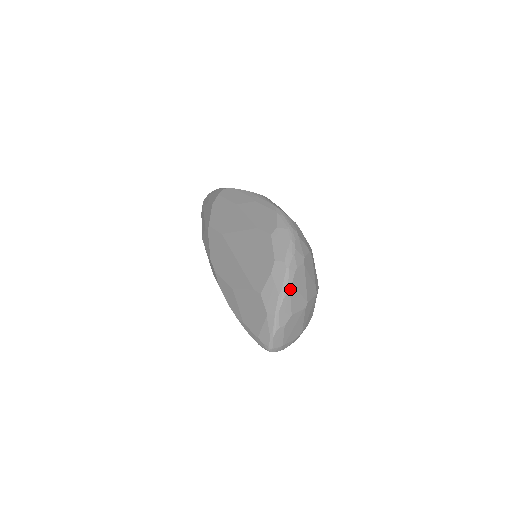
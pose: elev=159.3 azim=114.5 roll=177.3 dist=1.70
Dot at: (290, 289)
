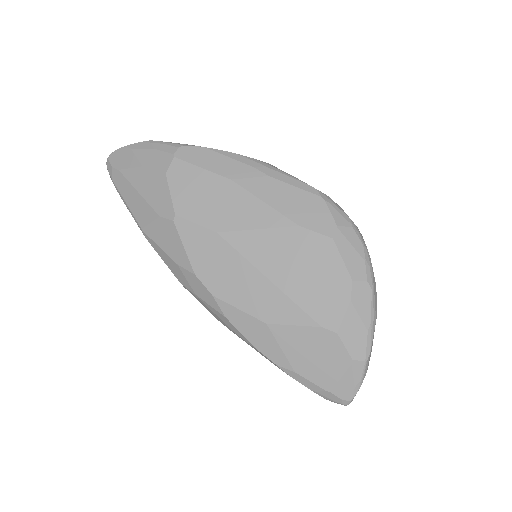
Dot at: (376, 318)
